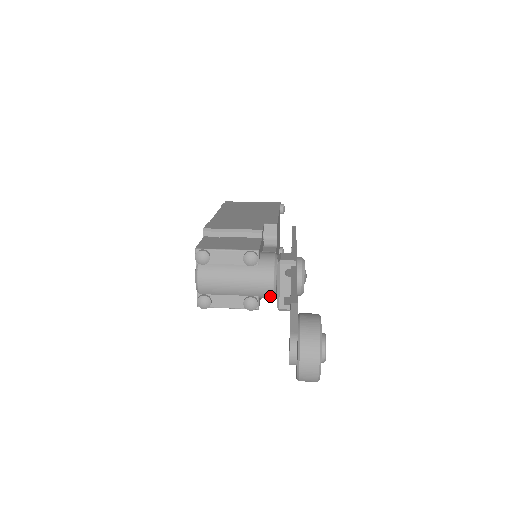
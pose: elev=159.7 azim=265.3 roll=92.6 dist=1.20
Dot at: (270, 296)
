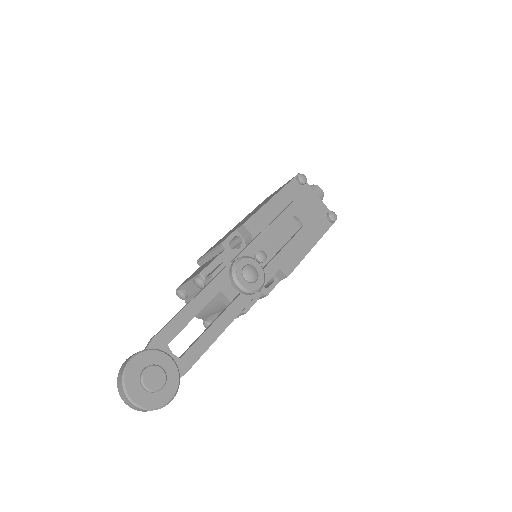
Dot at: occluded
